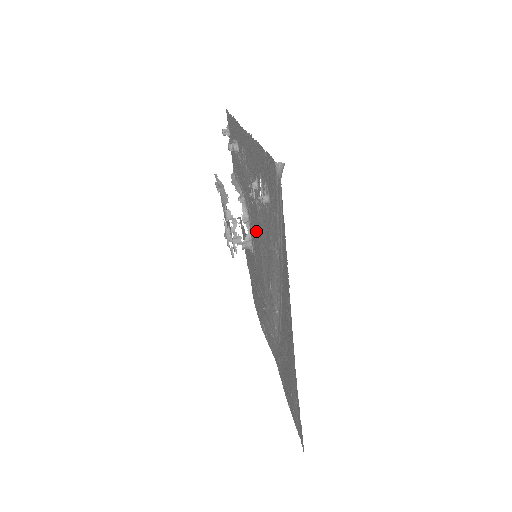
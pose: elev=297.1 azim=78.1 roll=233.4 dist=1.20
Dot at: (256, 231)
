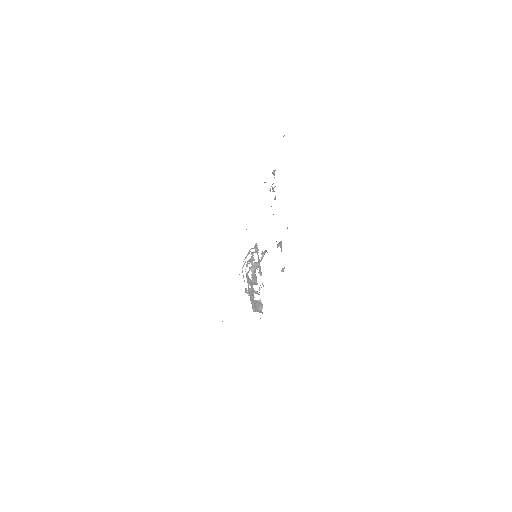
Dot at: occluded
